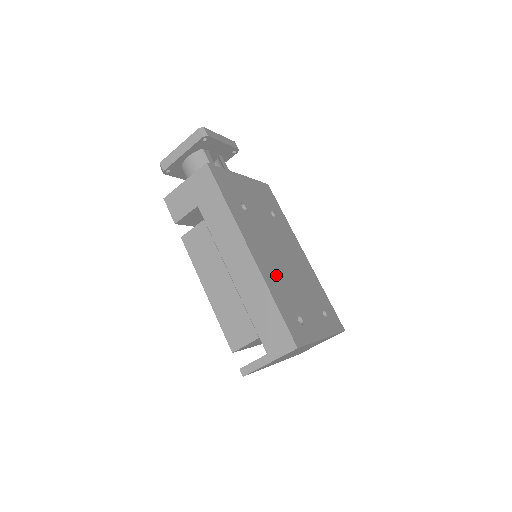
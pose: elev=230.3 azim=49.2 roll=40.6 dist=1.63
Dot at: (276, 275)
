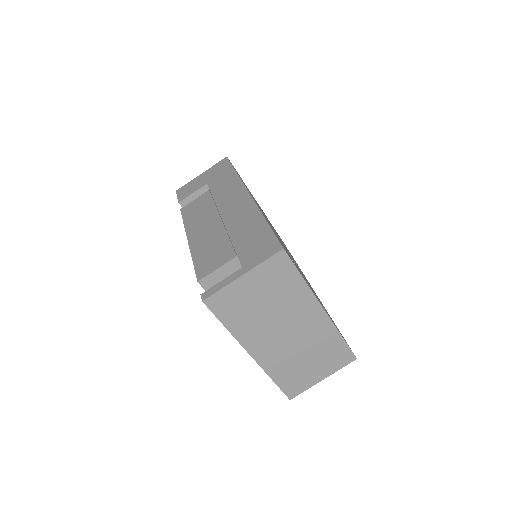
Dot at: occluded
